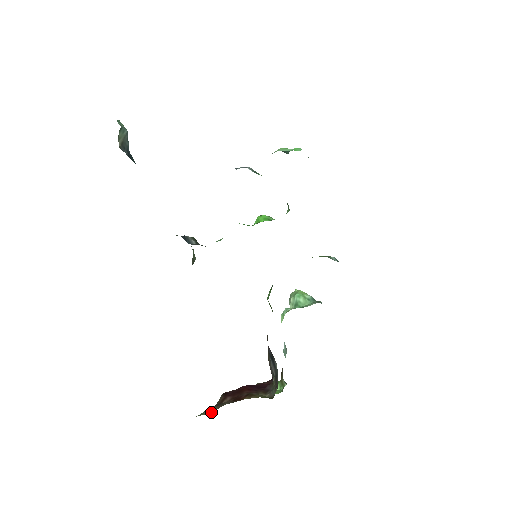
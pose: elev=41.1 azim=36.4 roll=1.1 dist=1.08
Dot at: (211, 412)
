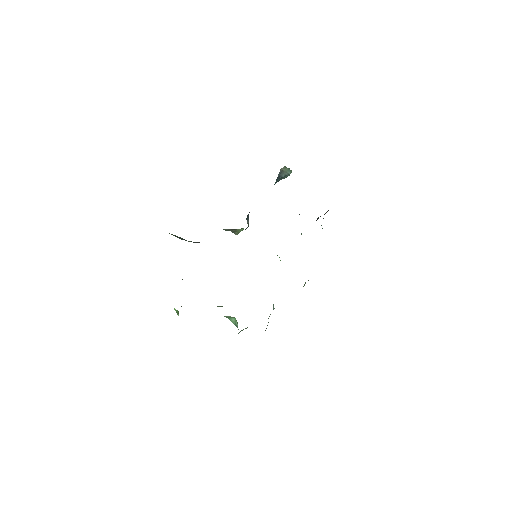
Dot at: occluded
